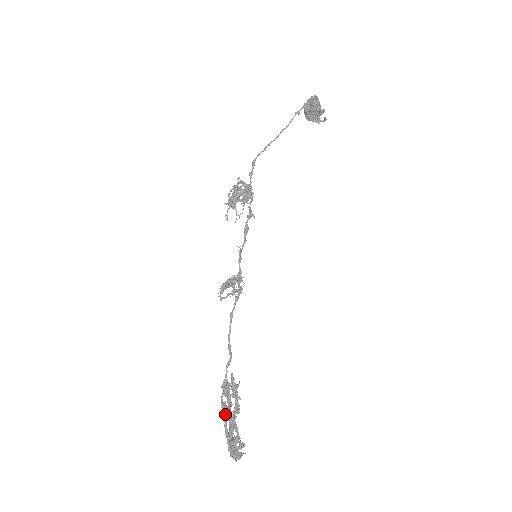
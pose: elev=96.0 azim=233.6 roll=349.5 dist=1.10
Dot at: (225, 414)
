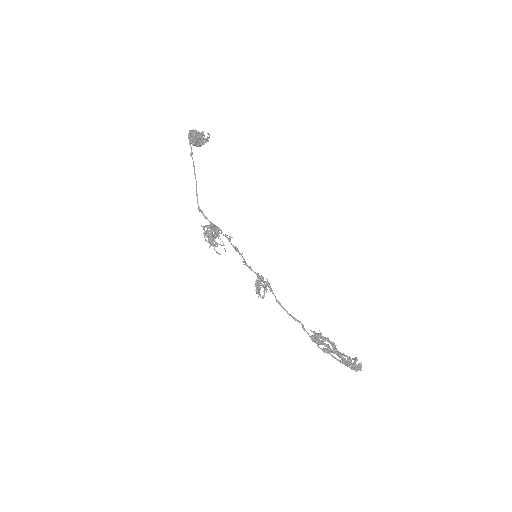
Dot at: (330, 354)
